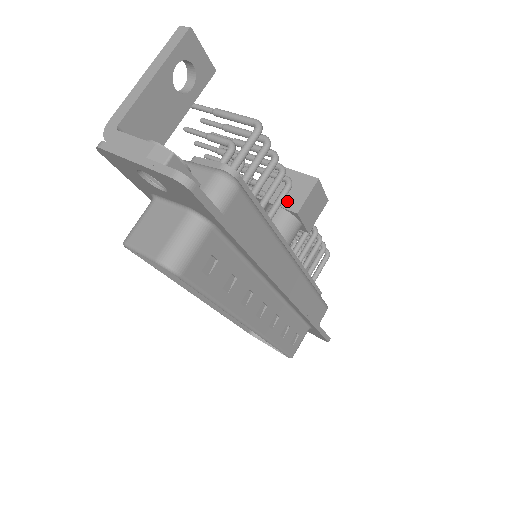
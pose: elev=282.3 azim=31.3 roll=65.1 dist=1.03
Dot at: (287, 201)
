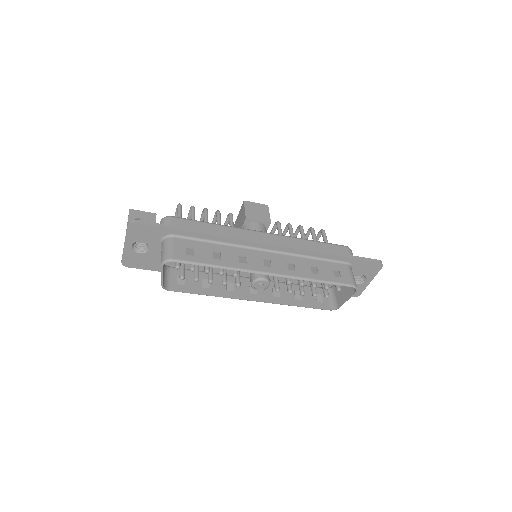
Dot at: (242, 222)
